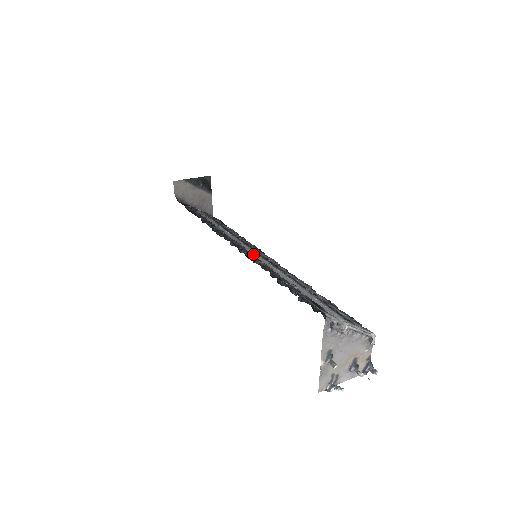
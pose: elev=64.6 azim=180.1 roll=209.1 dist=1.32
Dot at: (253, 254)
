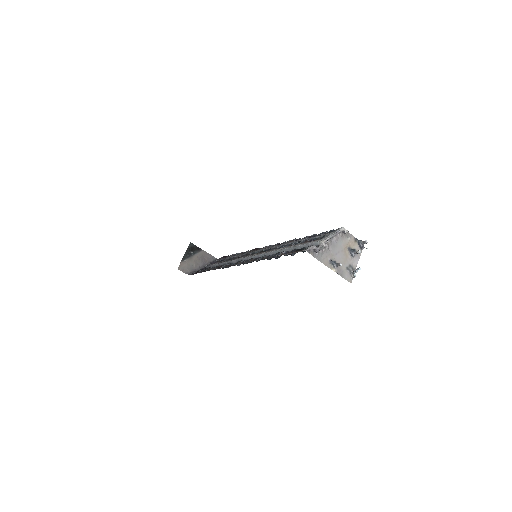
Dot at: (251, 259)
